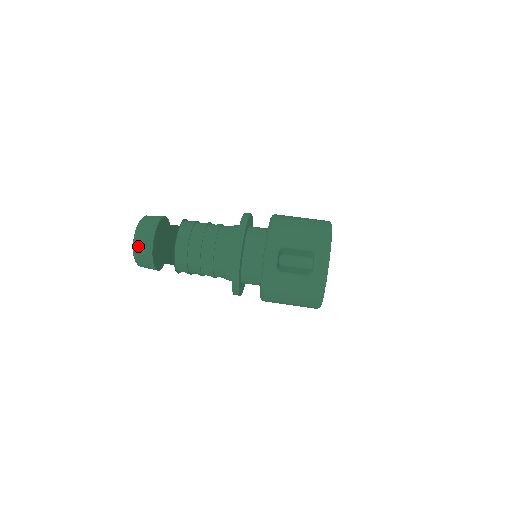
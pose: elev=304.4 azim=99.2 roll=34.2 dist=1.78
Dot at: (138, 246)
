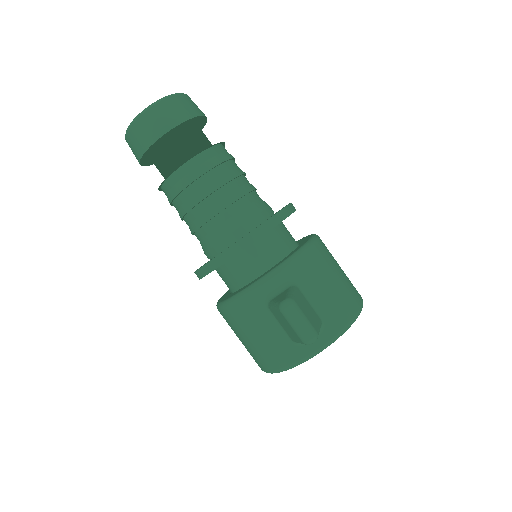
Dot at: (146, 119)
